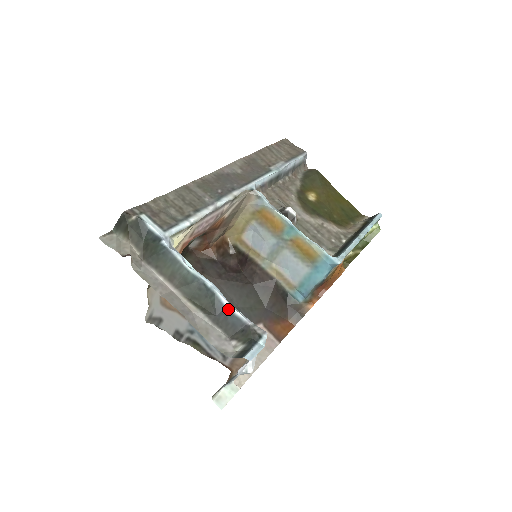
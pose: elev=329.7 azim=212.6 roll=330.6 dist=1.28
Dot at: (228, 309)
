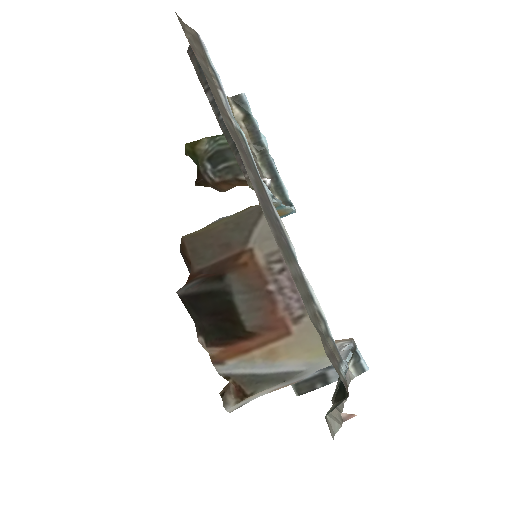
Dot at: occluded
